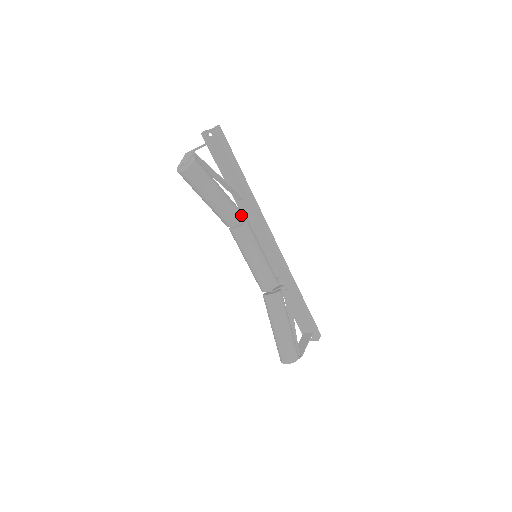
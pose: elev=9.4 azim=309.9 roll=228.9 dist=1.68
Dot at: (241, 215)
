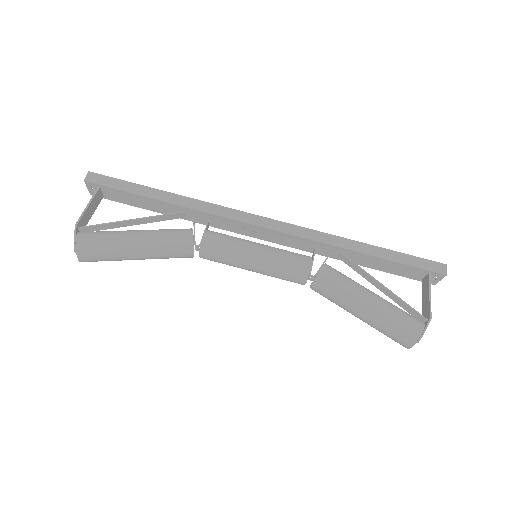
Dot at: (189, 235)
